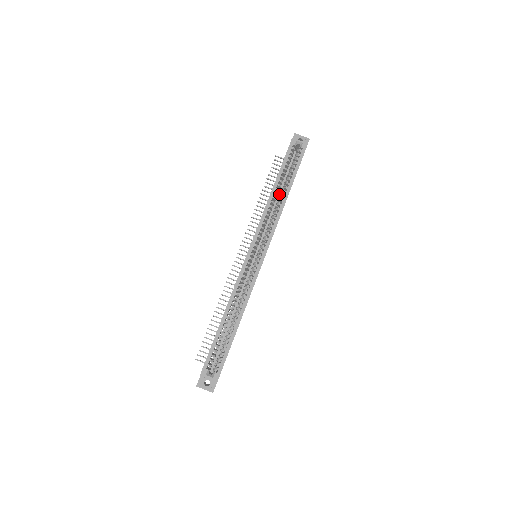
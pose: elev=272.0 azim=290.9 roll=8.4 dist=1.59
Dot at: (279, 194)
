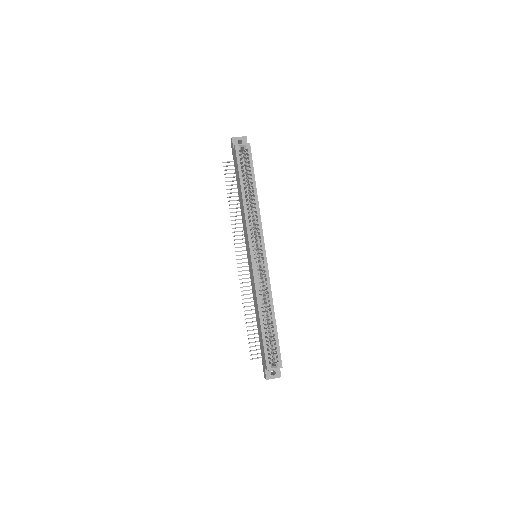
Dot at: occluded
